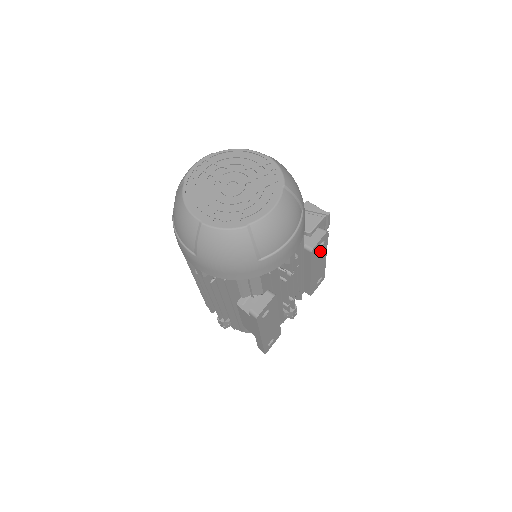
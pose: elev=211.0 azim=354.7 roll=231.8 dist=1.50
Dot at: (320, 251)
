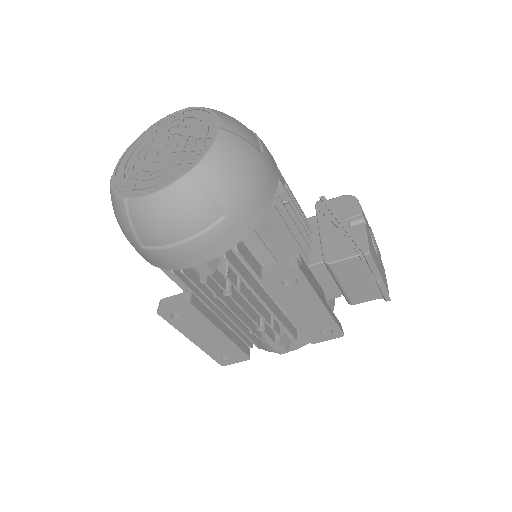
Dot at: (294, 290)
